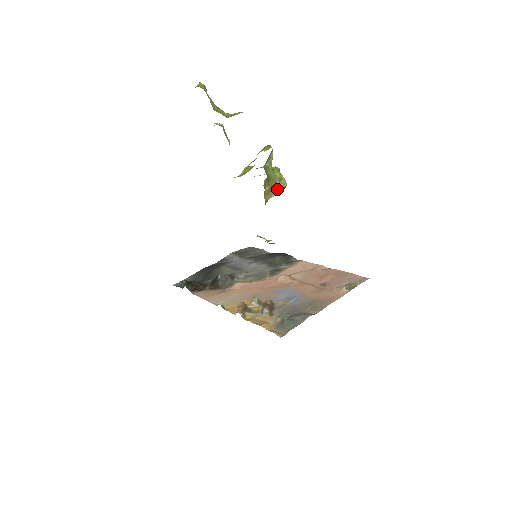
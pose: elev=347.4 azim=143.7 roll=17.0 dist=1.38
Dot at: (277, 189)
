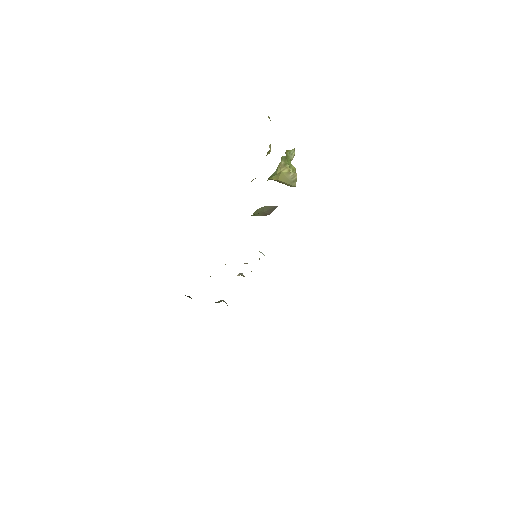
Dot at: (289, 169)
